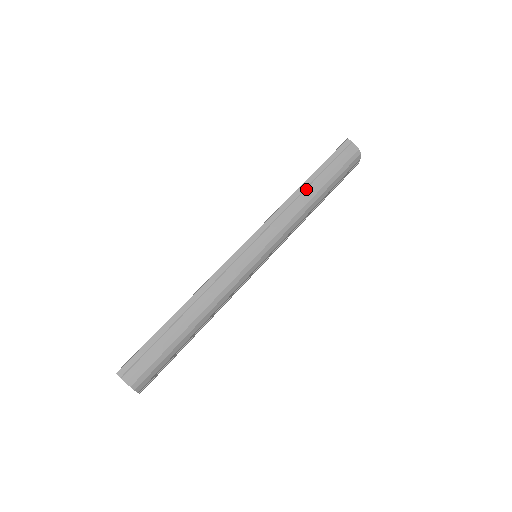
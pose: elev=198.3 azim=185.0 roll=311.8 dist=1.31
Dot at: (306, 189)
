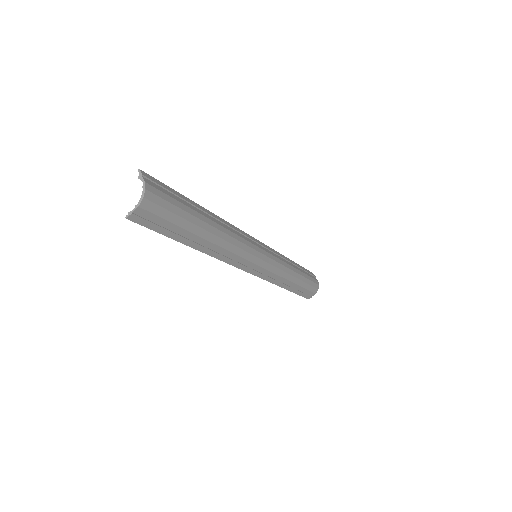
Dot at: (292, 264)
